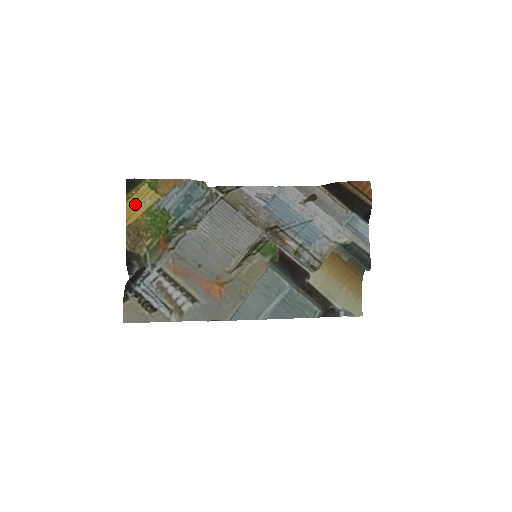
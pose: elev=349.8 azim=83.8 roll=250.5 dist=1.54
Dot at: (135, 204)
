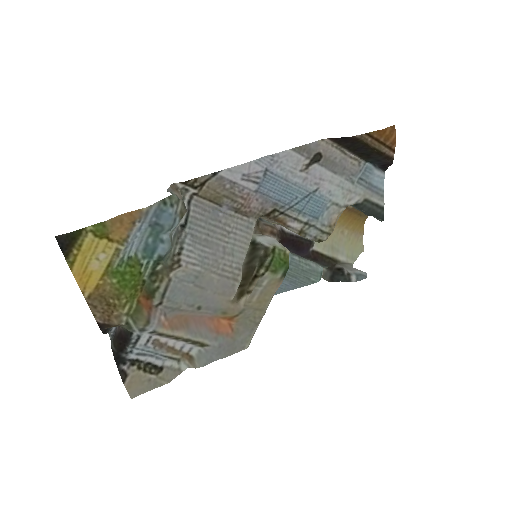
Dot at: (85, 266)
